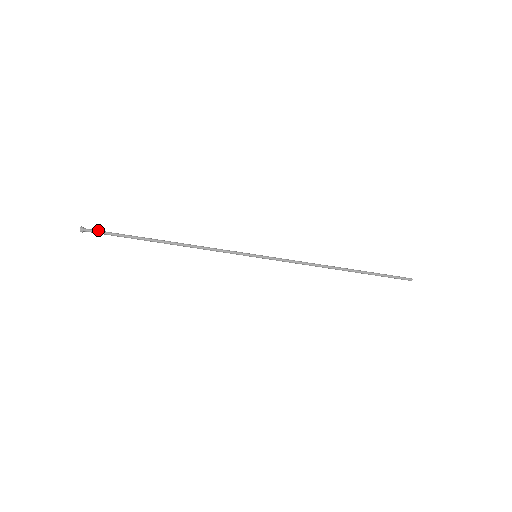
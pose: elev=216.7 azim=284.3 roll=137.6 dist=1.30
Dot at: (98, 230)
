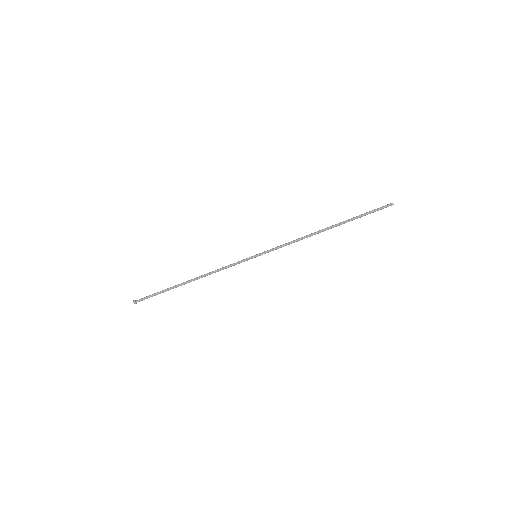
Dot at: (145, 297)
